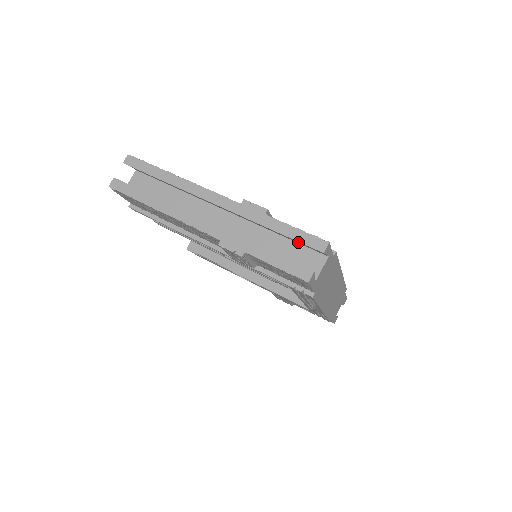
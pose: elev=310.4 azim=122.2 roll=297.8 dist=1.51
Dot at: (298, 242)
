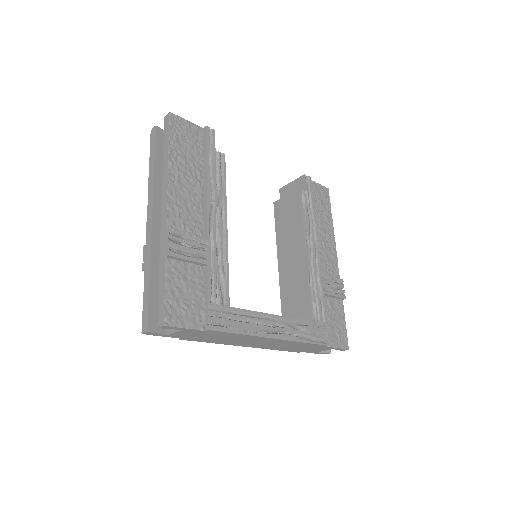
Dot at: occluded
